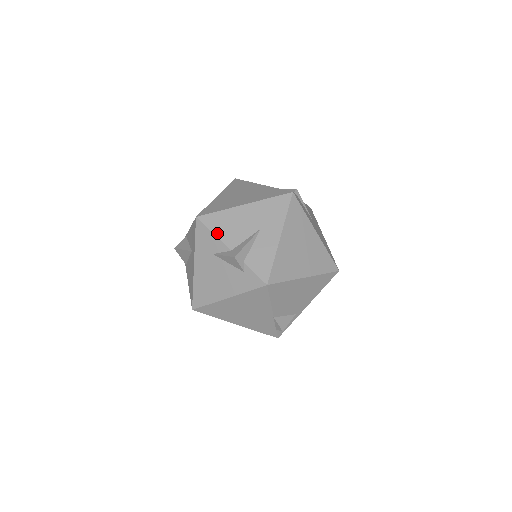
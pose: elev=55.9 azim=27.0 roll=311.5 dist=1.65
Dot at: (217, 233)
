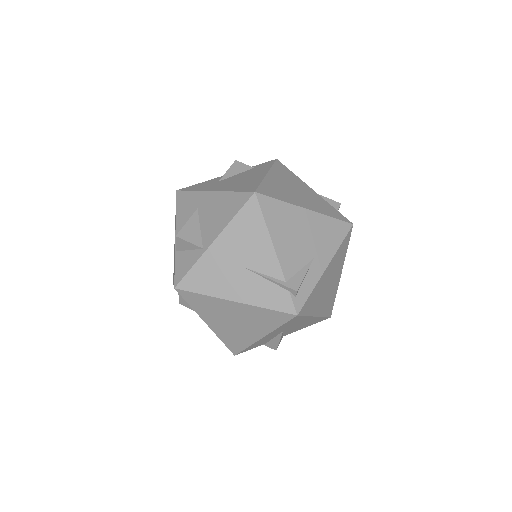
Dot at: occluded
